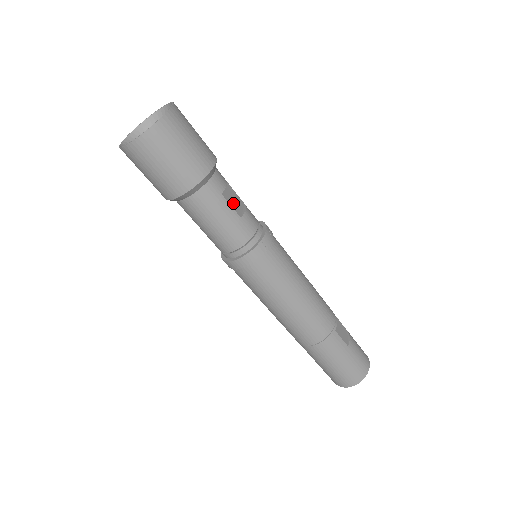
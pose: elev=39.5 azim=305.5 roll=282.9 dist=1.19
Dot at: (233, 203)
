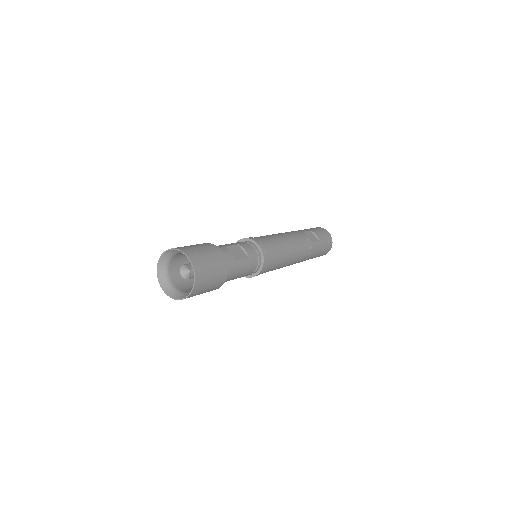
Dot at: (239, 255)
